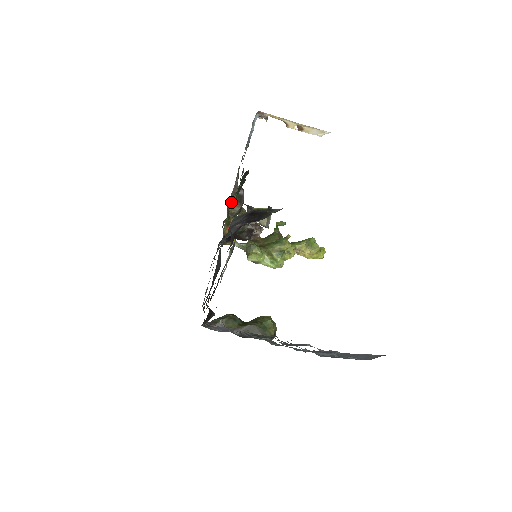
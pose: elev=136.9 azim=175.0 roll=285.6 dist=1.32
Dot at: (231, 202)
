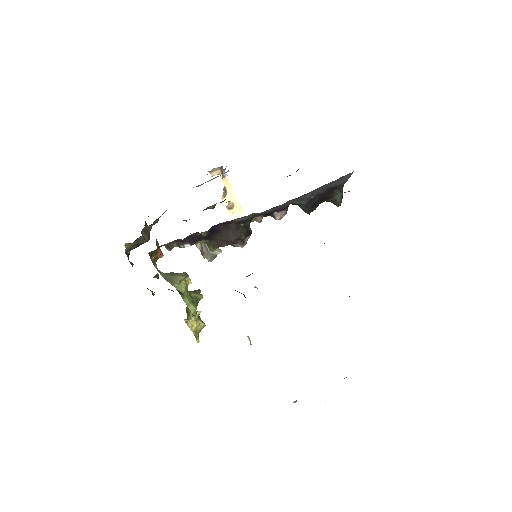
Dot at: occluded
